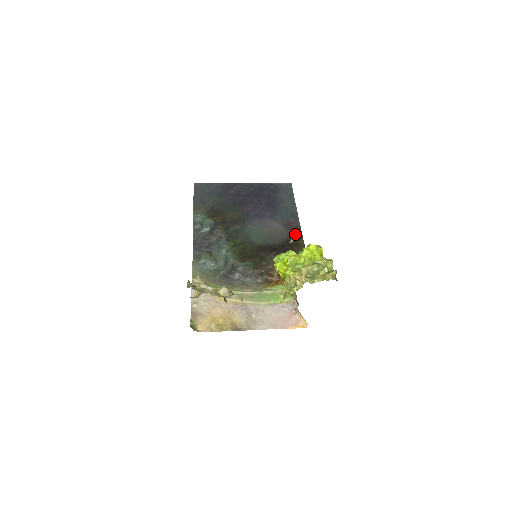
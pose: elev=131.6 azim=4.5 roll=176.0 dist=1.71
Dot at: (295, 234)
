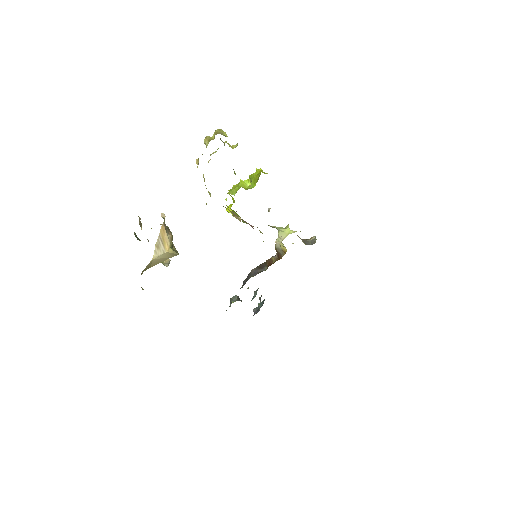
Dot at: occluded
